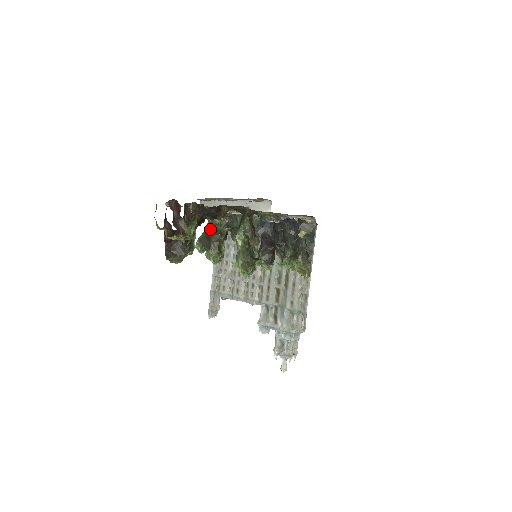
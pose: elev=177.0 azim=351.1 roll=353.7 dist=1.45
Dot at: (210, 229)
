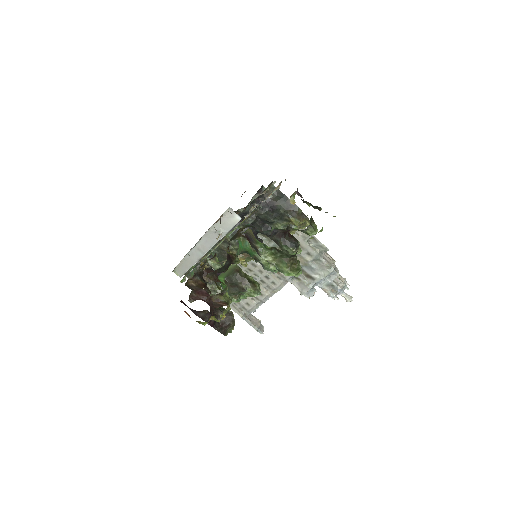
Dot at: (226, 278)
